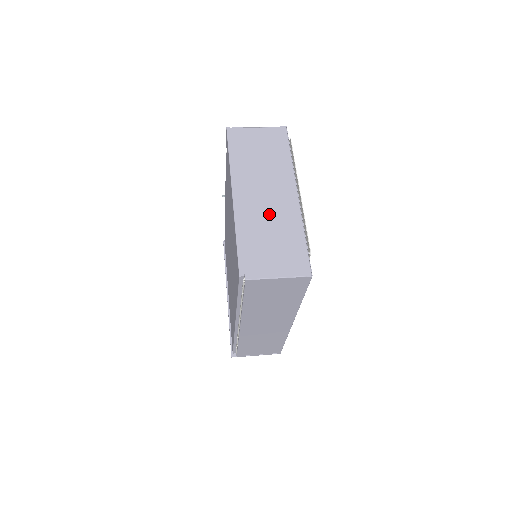
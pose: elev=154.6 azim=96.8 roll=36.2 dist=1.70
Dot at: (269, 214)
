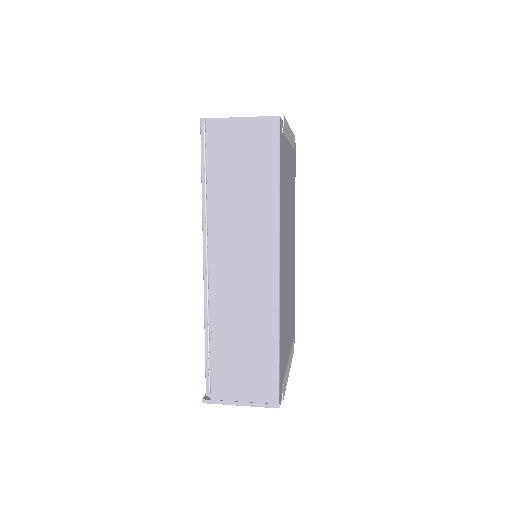
Dot at: occluded
